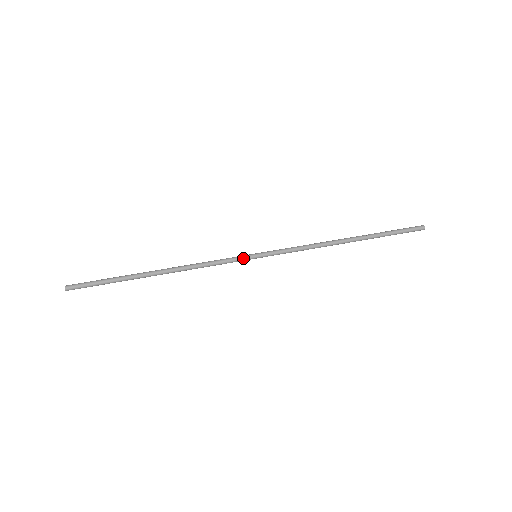
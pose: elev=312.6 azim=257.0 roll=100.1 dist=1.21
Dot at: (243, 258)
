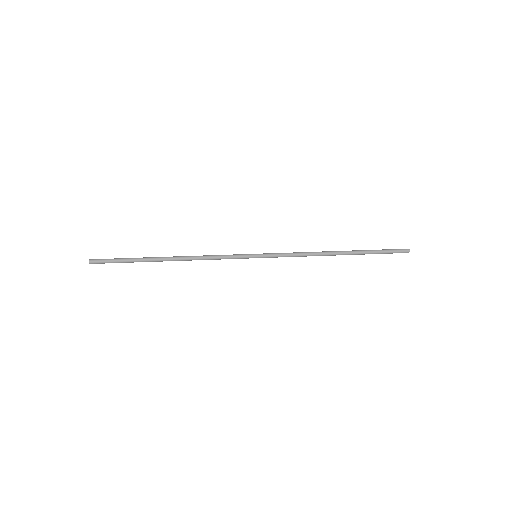
Dot at: (244, 256)
